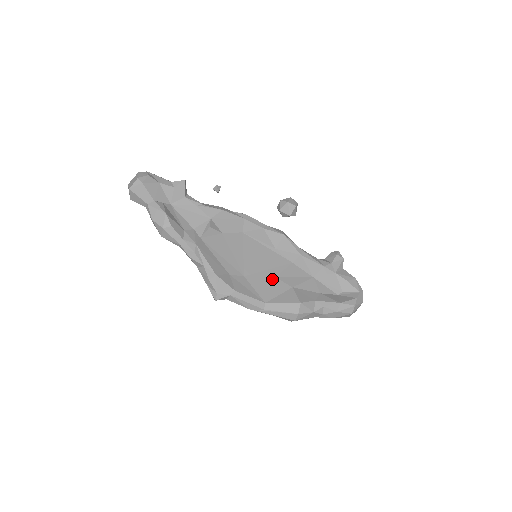
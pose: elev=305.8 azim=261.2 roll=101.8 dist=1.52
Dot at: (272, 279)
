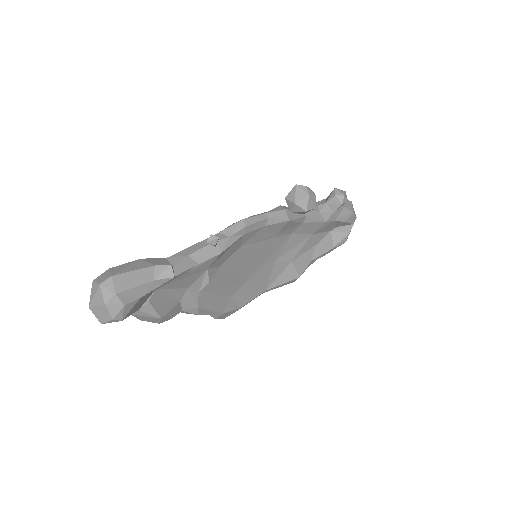
Dot at: (272, 265)
